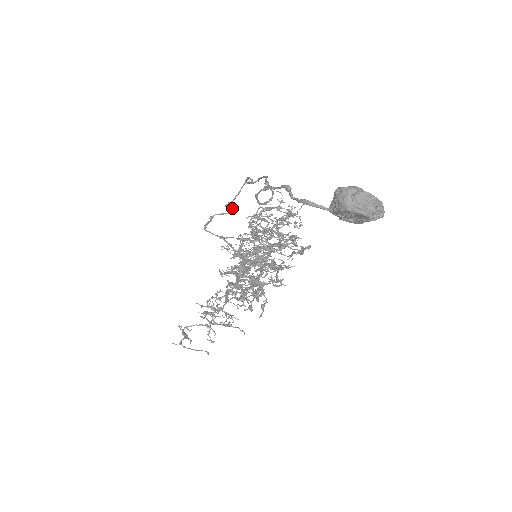
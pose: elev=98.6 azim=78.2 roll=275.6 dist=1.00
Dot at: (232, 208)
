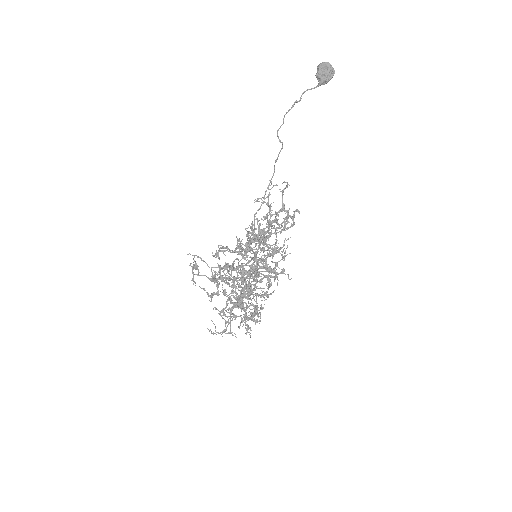
Dot at: occluded
